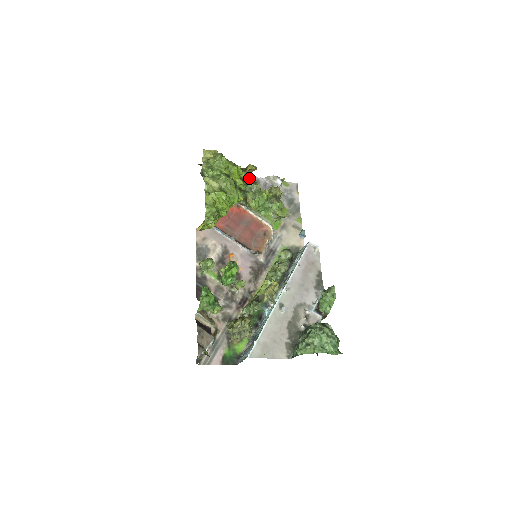
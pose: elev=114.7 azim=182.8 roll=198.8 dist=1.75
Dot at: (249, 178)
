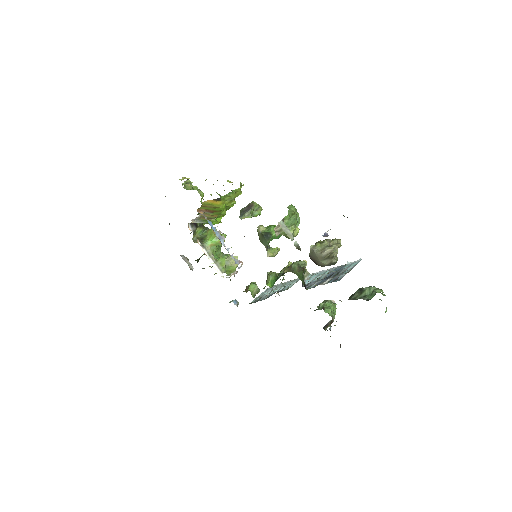
Dot at: occluded
